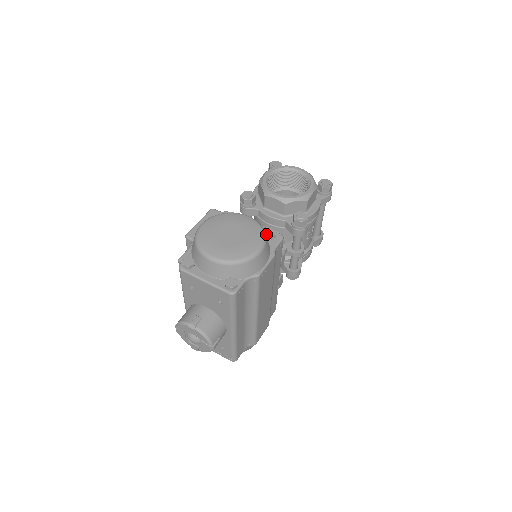
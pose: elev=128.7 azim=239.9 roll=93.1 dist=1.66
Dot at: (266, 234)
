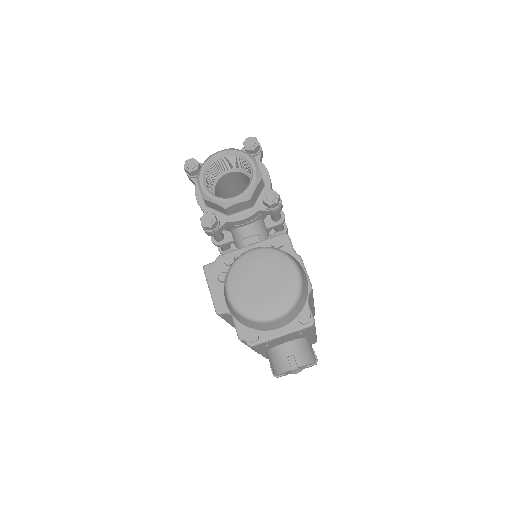
Dot at: (276, 247)
